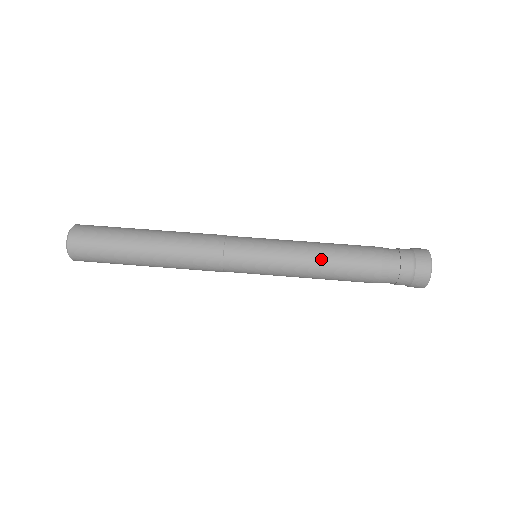
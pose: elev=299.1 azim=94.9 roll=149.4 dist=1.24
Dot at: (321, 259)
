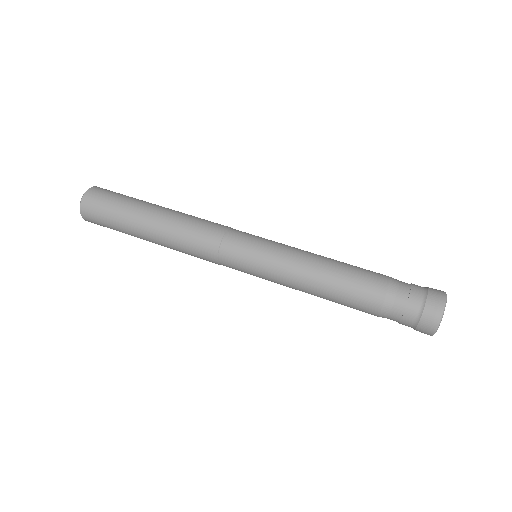
Dot at: (323, 263)
